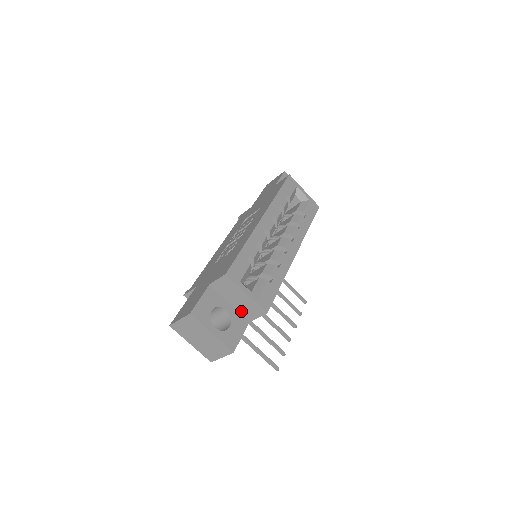
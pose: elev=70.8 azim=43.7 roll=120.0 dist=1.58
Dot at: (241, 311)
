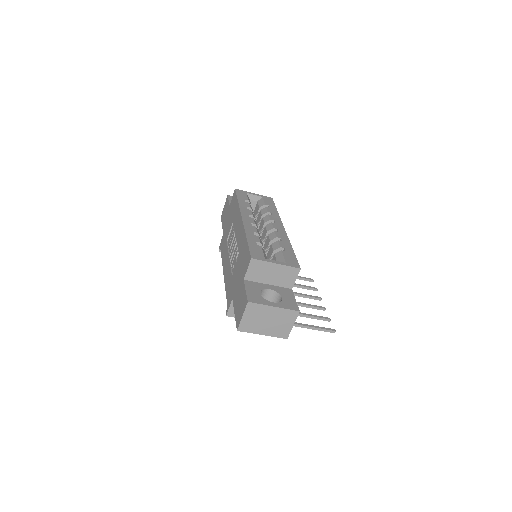
Dot at: (280, 284)
